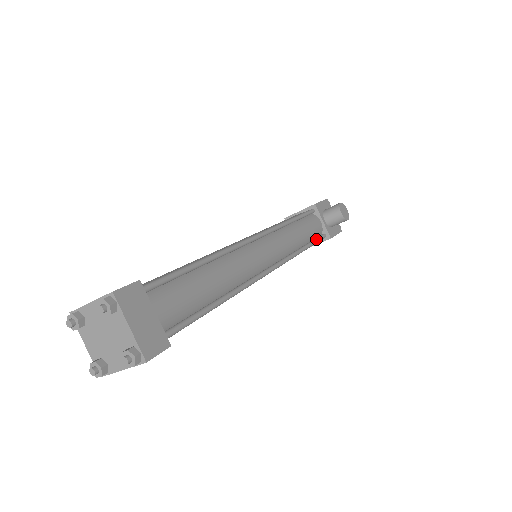
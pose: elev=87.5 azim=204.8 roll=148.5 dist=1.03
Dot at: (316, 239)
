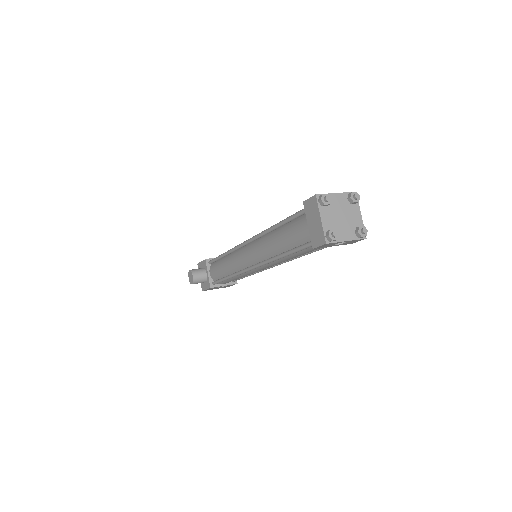
Dot at: occluded
